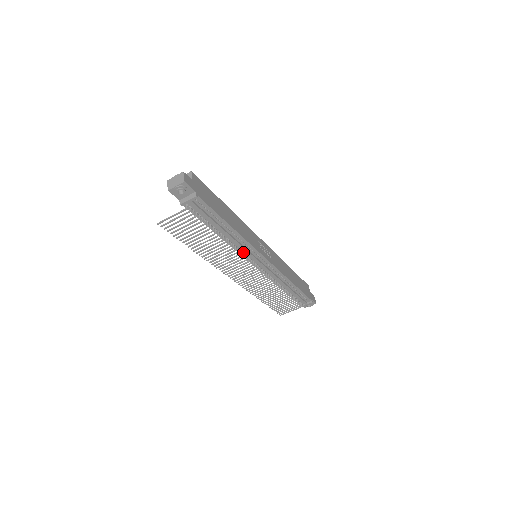
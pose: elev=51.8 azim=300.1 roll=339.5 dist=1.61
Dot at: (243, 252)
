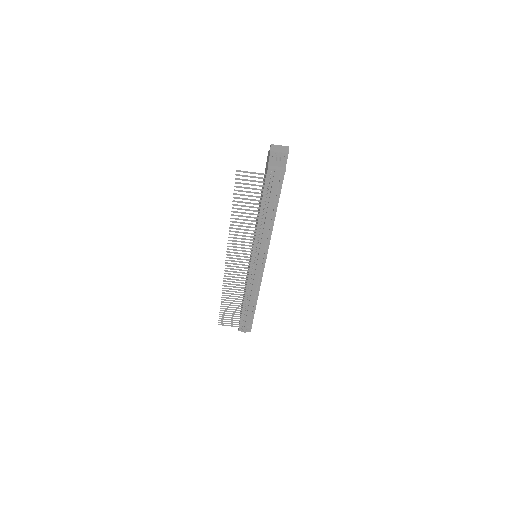
Dot at: (258, 244)
